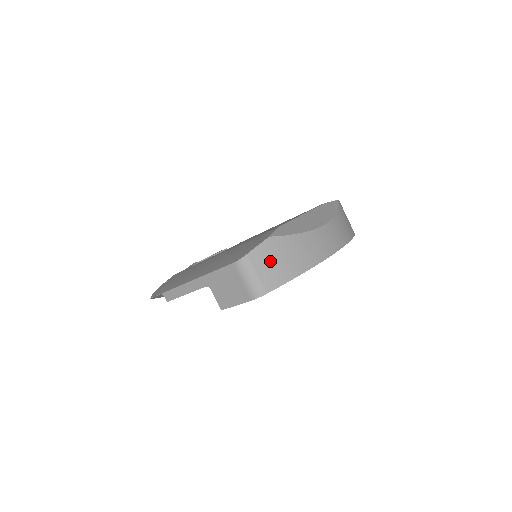
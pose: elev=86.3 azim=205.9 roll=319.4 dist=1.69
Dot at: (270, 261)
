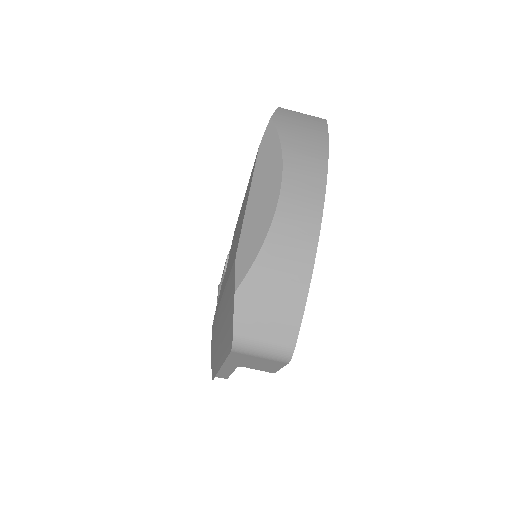
Dot at: (263, 315)
